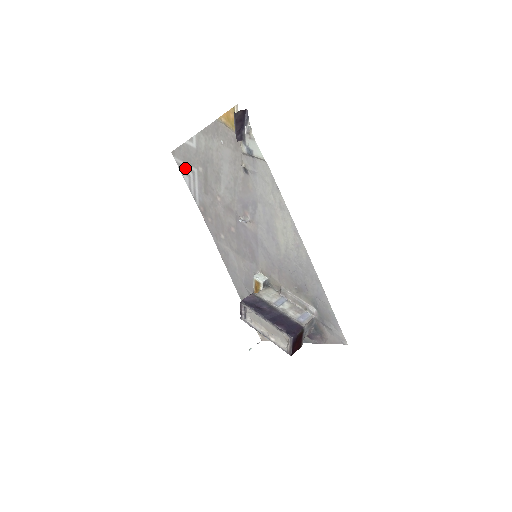
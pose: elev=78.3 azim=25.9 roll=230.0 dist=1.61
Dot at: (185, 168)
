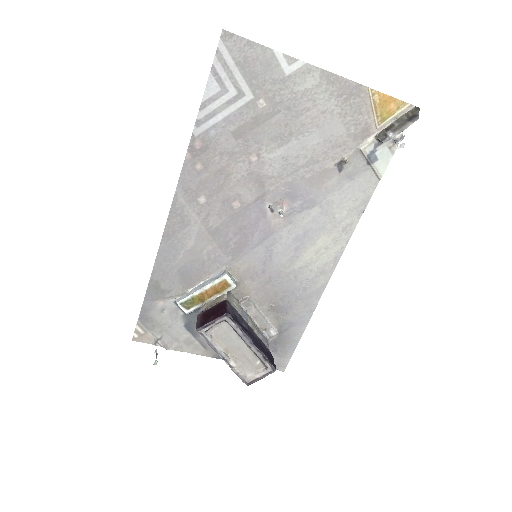
Dot at: (229, 75)
